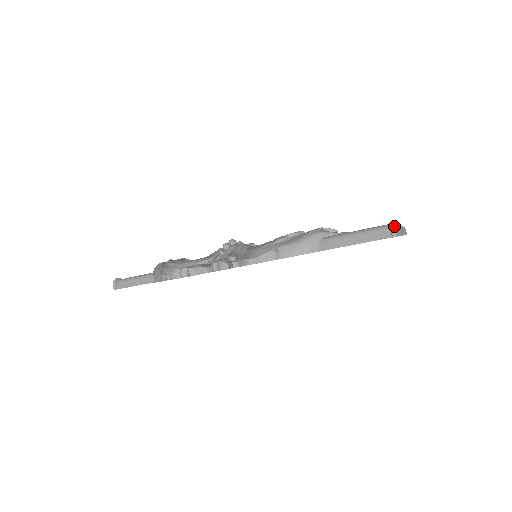
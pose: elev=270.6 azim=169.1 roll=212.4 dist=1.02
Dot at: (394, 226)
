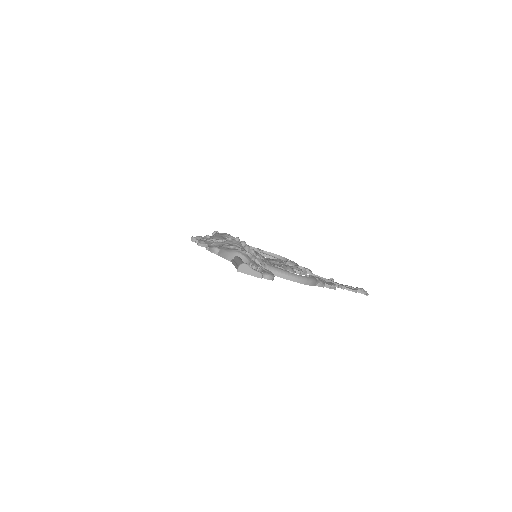
Dot at: (240, 265)
